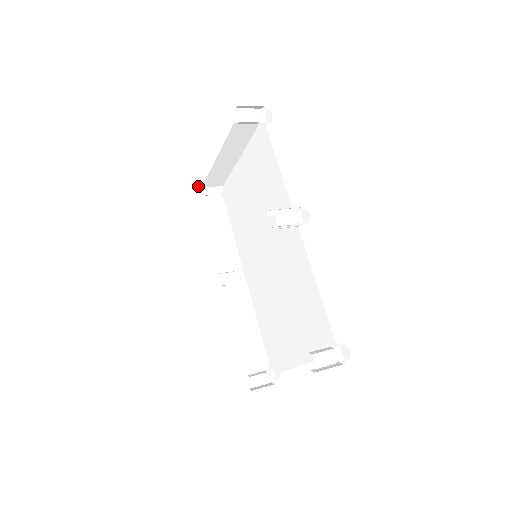
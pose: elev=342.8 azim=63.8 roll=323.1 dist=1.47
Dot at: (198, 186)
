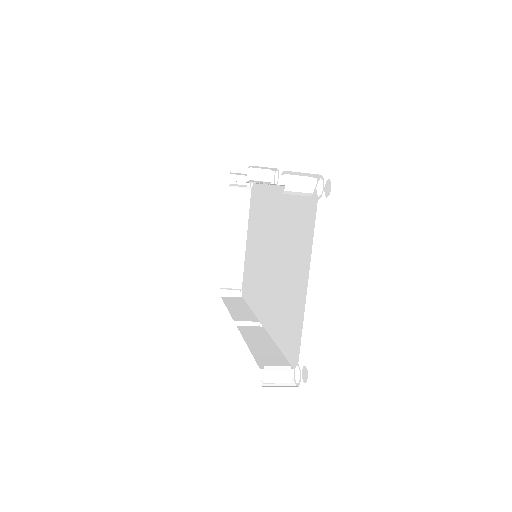
Dot at: (219, 296)
